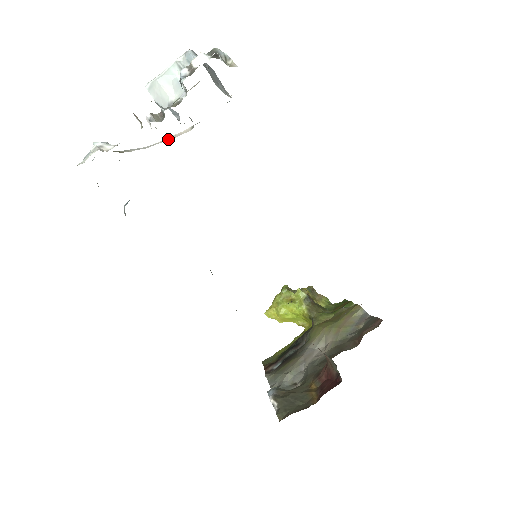
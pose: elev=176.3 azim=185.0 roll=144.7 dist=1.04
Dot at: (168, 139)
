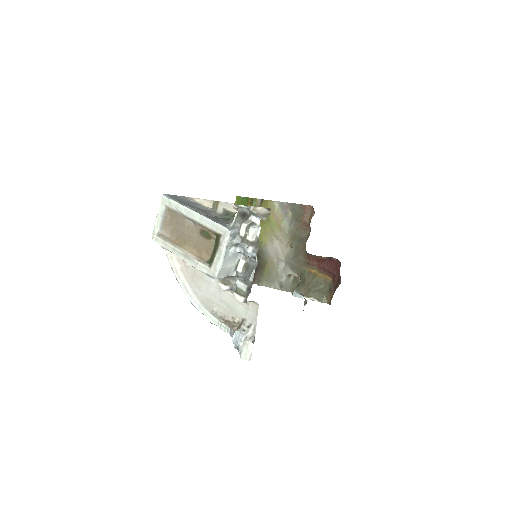
Dot at: (182, 269)
